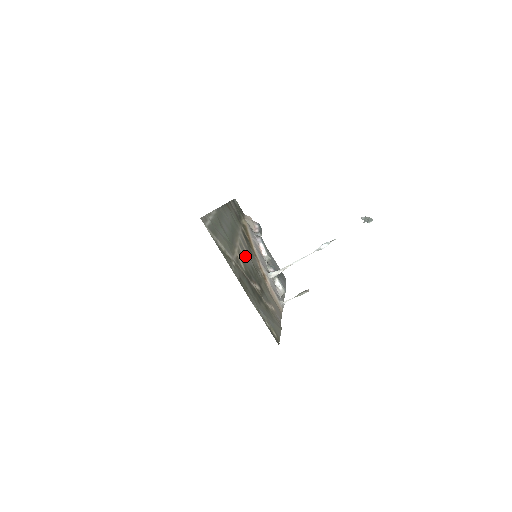
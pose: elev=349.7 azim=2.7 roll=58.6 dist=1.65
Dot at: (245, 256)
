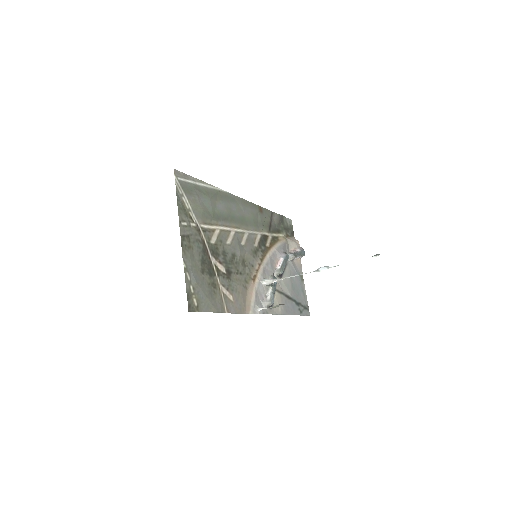
Dot at: (233, 242)
